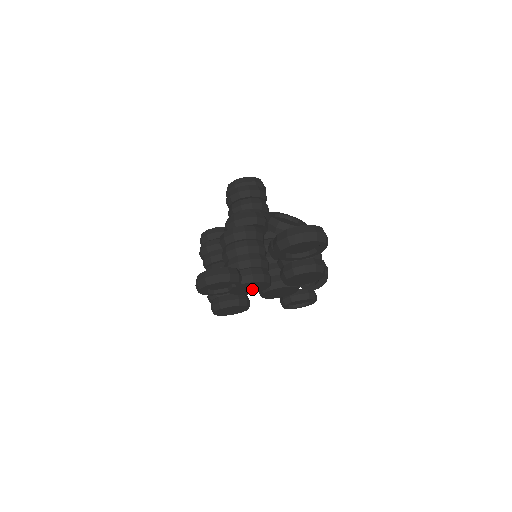
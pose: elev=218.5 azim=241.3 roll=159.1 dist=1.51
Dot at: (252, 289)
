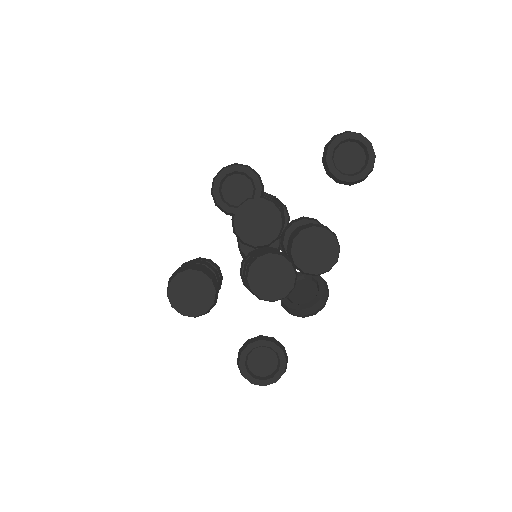
Dot at: (258, 229)
